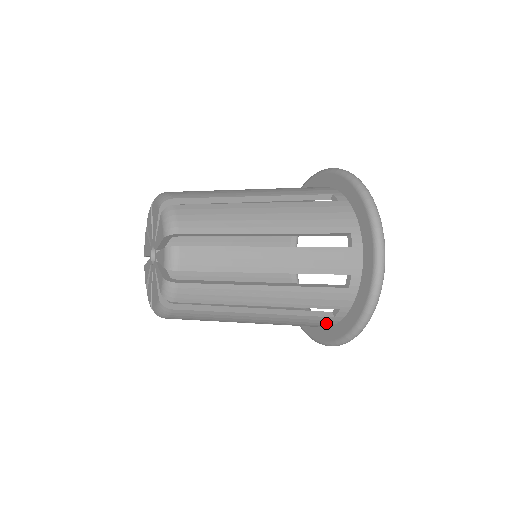
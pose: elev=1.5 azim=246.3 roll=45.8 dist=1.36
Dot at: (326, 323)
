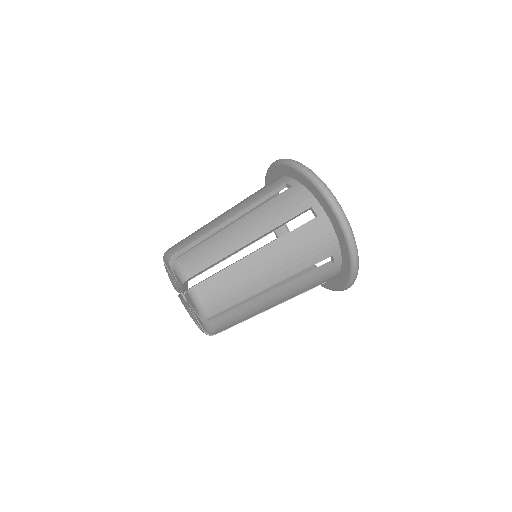
Dot at: occluded
